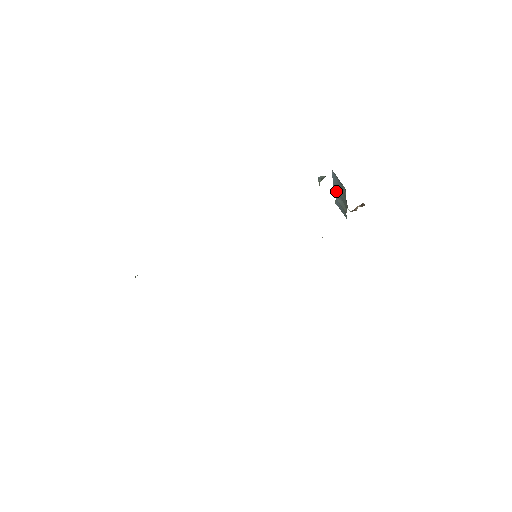
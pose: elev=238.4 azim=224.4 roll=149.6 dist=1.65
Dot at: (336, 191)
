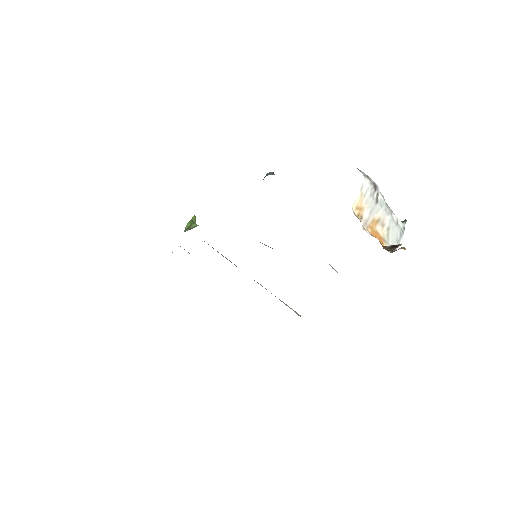
Dot at: occluded
